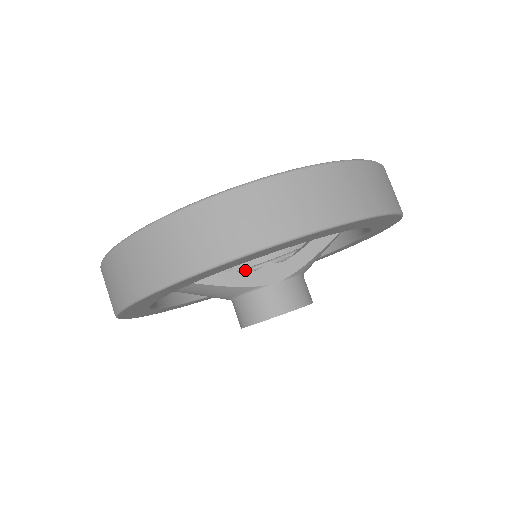
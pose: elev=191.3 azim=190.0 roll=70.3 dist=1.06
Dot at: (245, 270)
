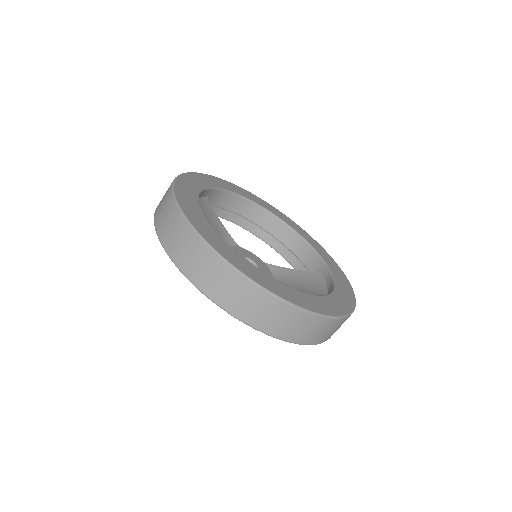
Dot at: occluded
